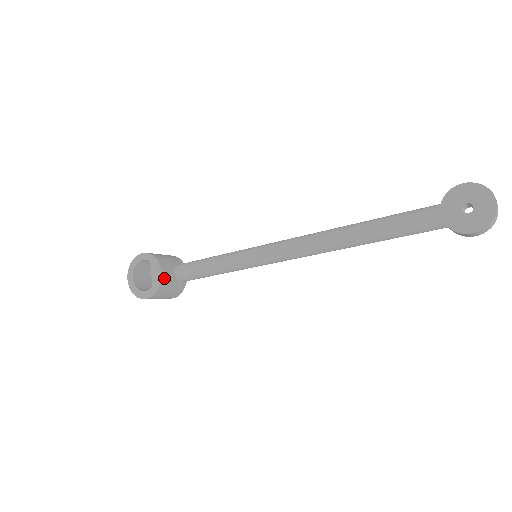
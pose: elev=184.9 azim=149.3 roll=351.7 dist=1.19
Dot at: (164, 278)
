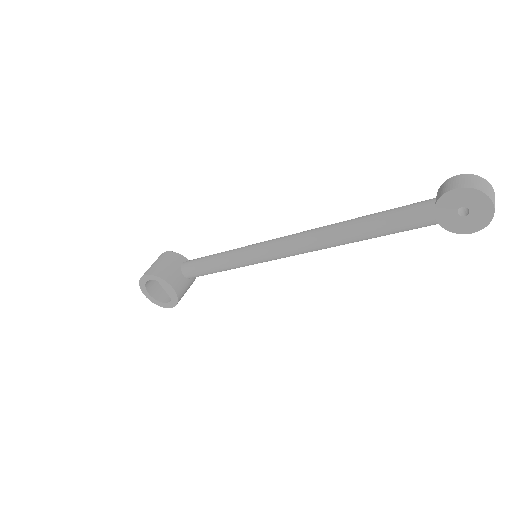
Dot at: (178, 290)
